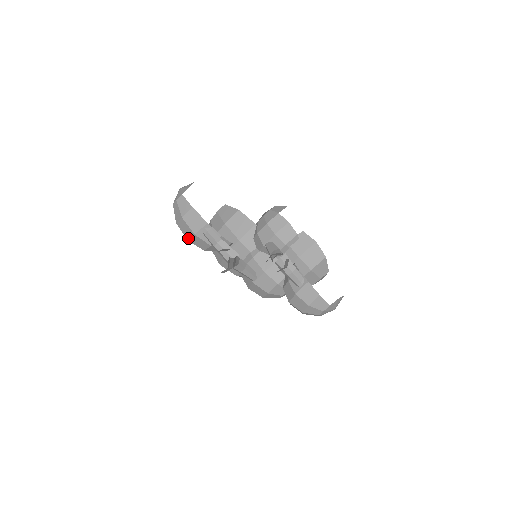
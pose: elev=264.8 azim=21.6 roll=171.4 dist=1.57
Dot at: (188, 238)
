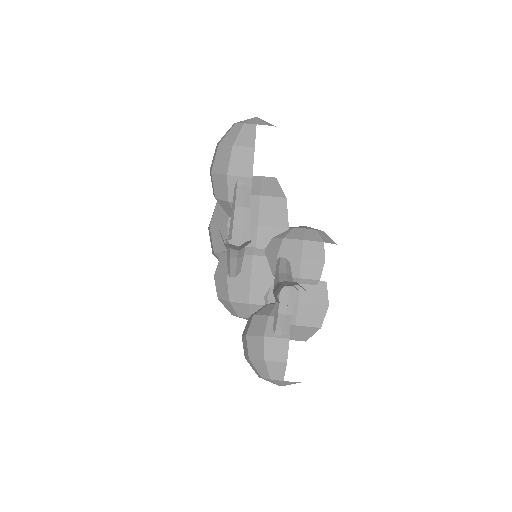
Dot at: (215, 170)
